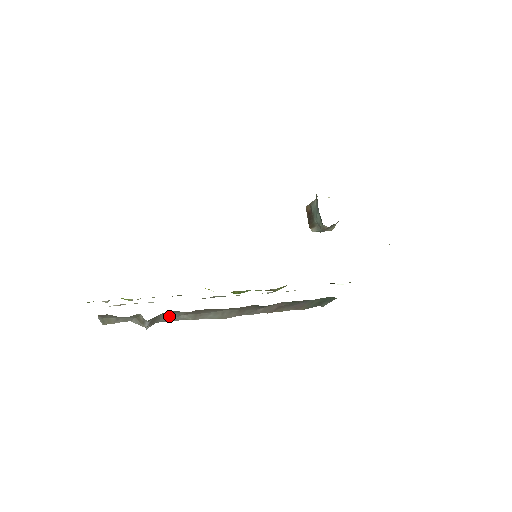
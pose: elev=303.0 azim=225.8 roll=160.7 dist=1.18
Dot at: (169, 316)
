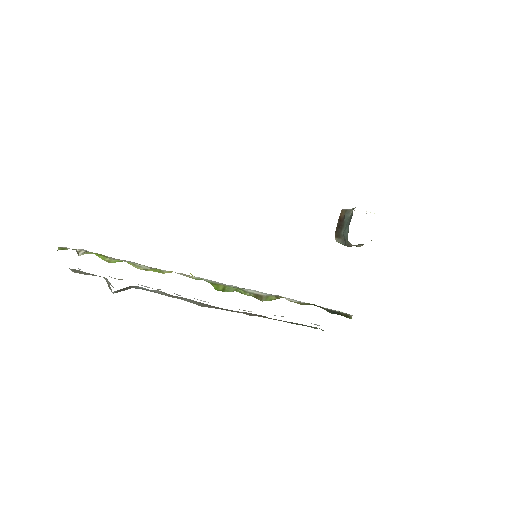
Dot at: (142, 287)
